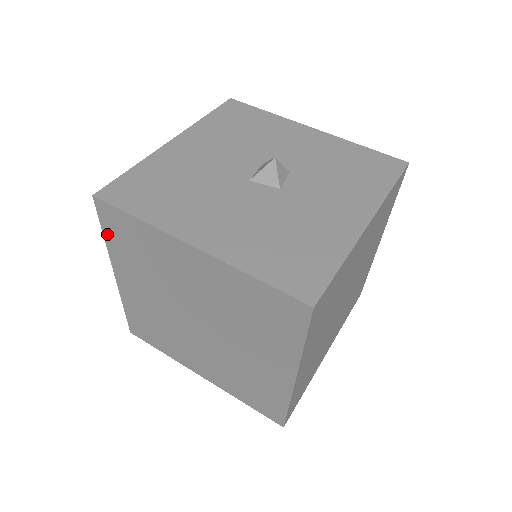
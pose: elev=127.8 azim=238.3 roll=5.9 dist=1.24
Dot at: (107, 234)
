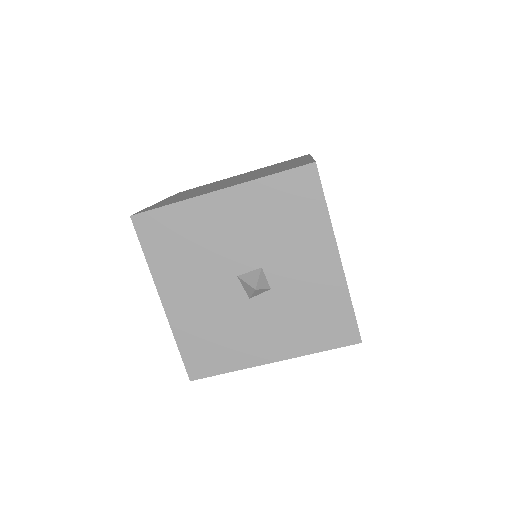
Dot at: occluded
